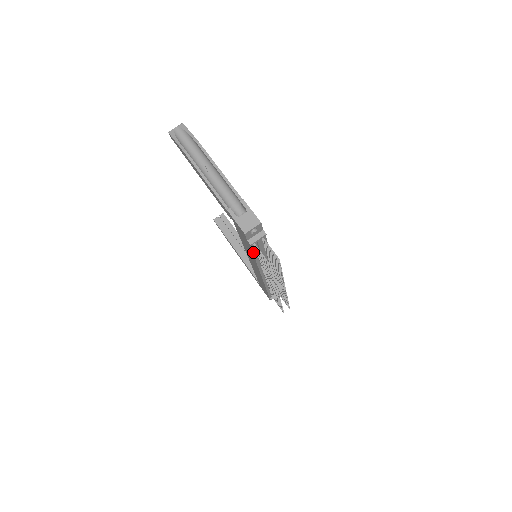
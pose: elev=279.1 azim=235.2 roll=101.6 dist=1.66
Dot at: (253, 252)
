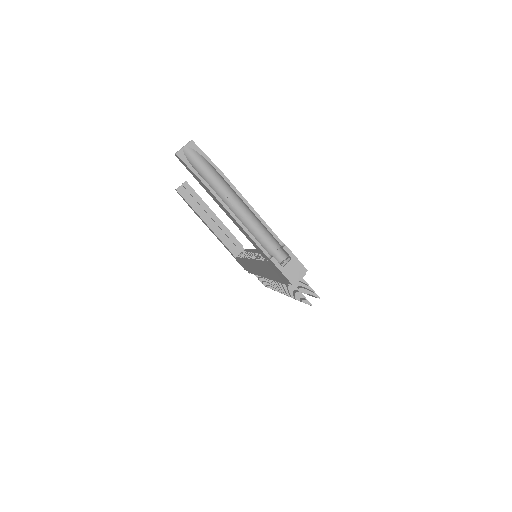
Dot at: occluded
